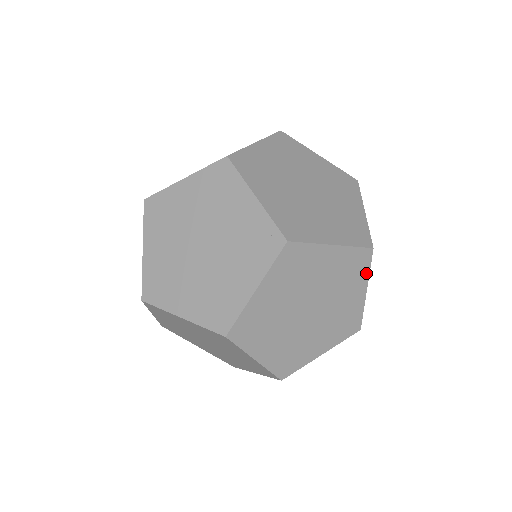
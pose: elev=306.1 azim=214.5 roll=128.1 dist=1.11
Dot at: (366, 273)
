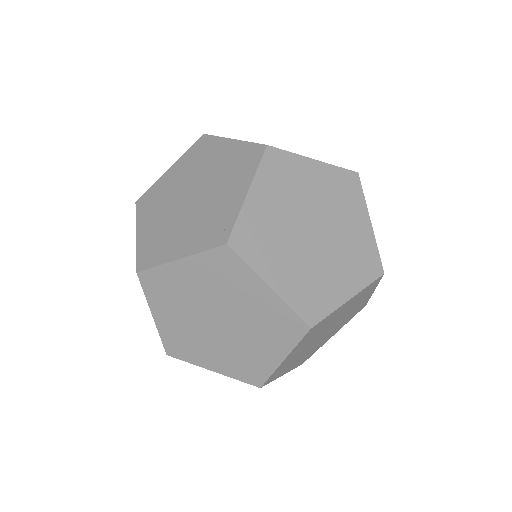
Dot at: (292, 344)
